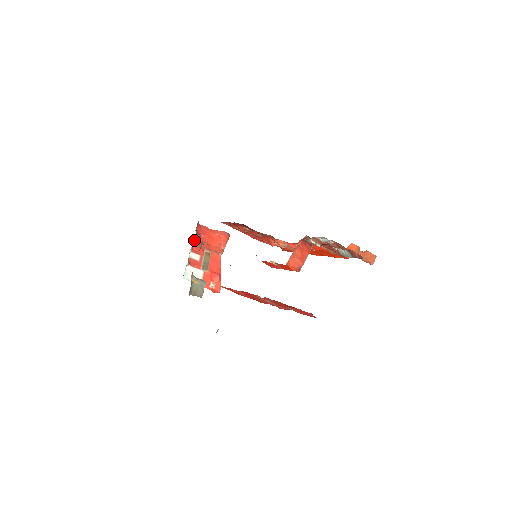
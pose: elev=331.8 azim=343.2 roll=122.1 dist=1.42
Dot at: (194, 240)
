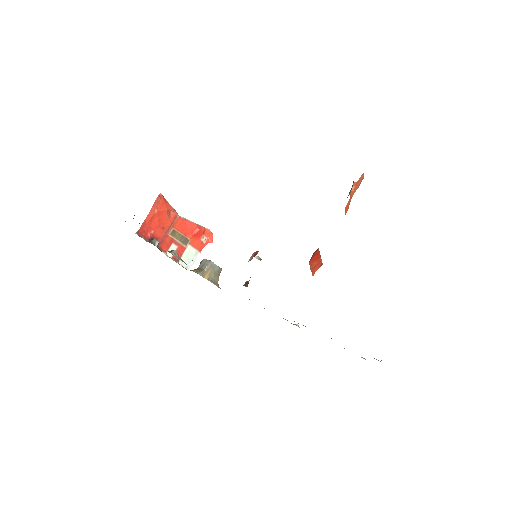
Dot at: (156, 246)
